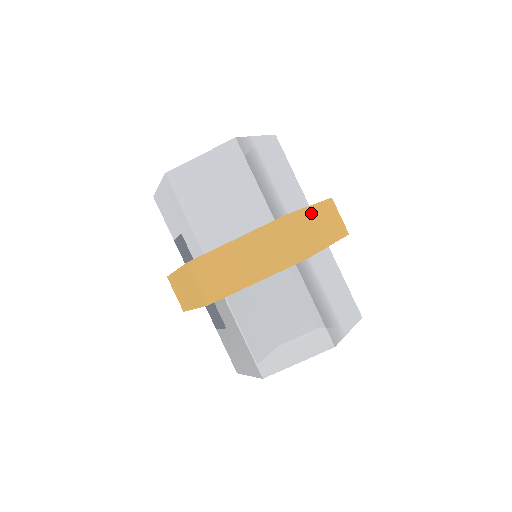
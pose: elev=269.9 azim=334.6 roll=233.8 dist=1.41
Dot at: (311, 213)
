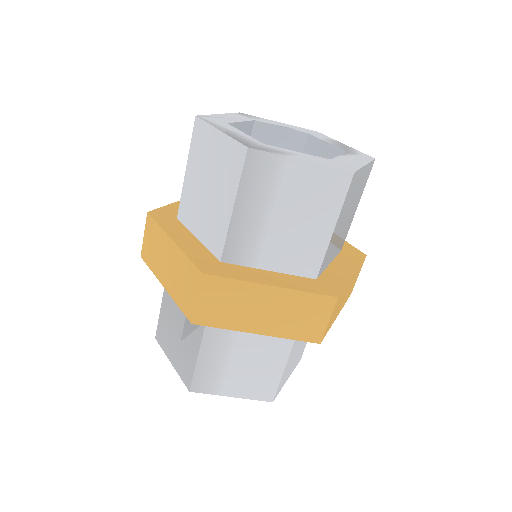
Dot at: (260, 292)
